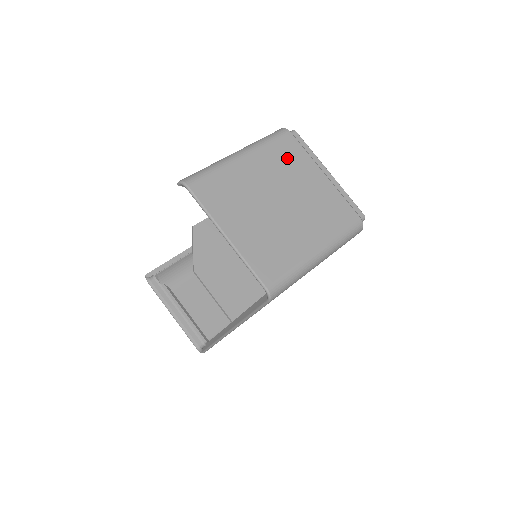
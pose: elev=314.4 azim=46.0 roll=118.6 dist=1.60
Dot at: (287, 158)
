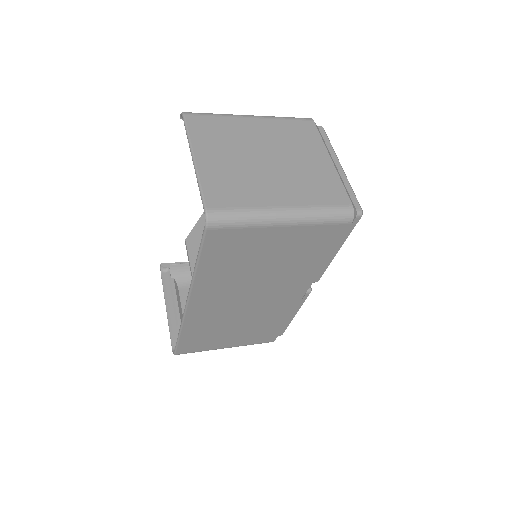
Dot at: (297, 135)
